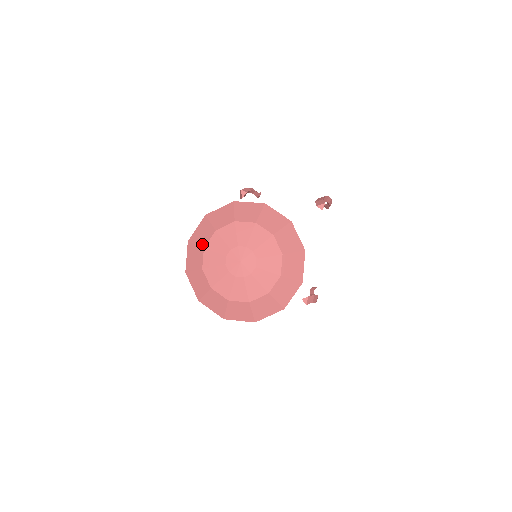
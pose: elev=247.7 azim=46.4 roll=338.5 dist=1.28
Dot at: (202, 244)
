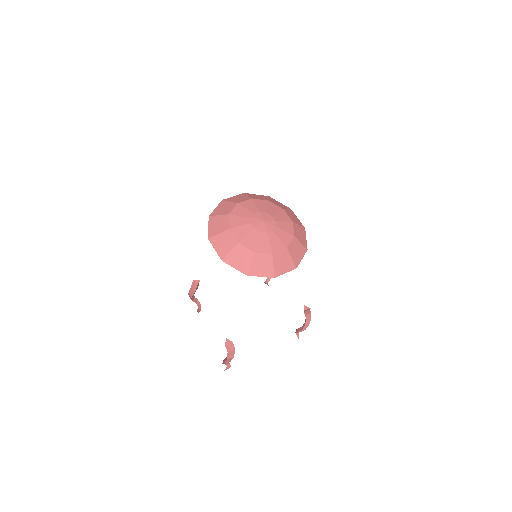
Dot at: (253, 197)
